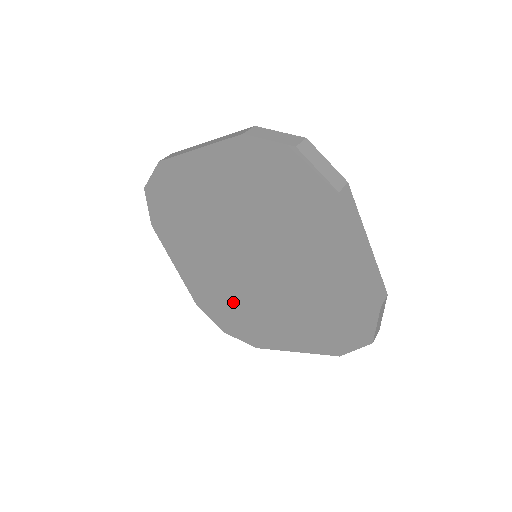
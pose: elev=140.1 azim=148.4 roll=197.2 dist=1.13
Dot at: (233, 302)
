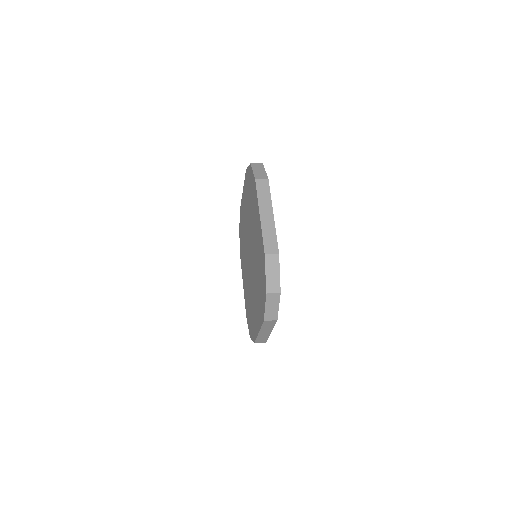
Dot at: (250, 301)
